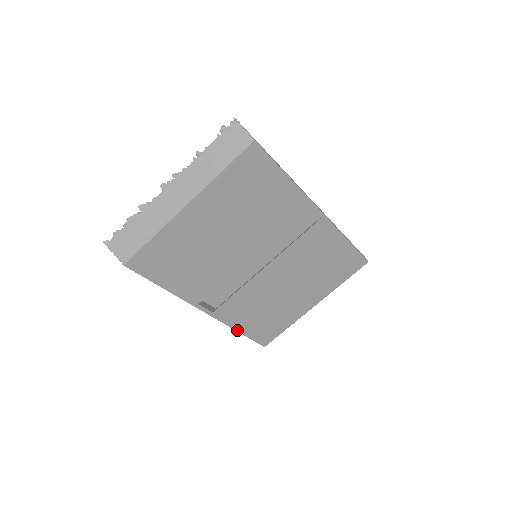
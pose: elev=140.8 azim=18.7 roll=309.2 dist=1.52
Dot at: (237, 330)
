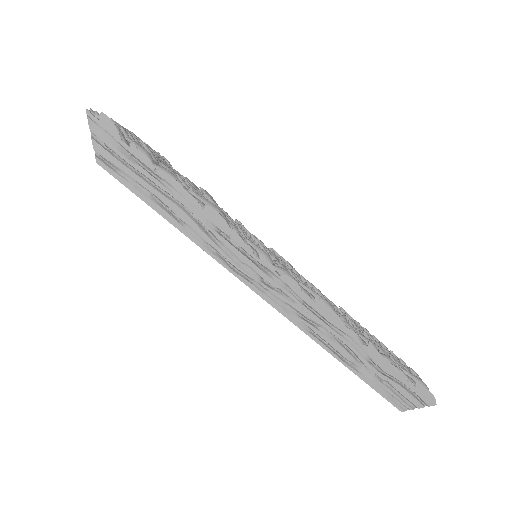
Dot at: occluded
